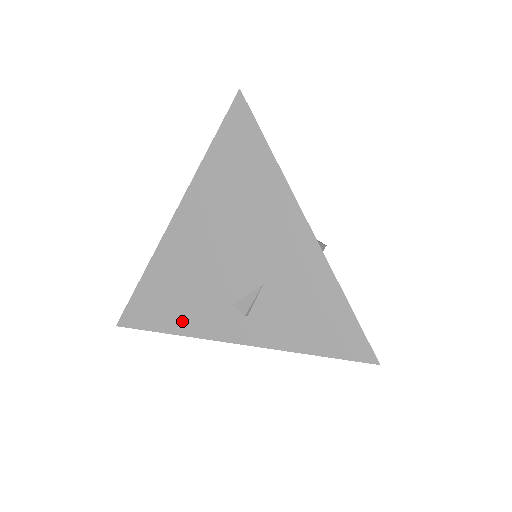
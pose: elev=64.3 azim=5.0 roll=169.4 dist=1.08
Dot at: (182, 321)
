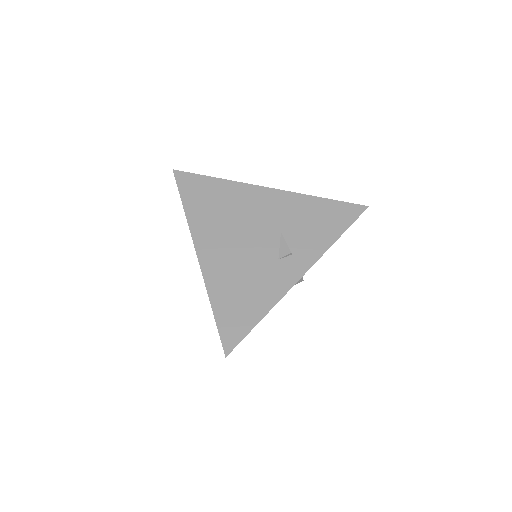
Dot at: (263, 300)
